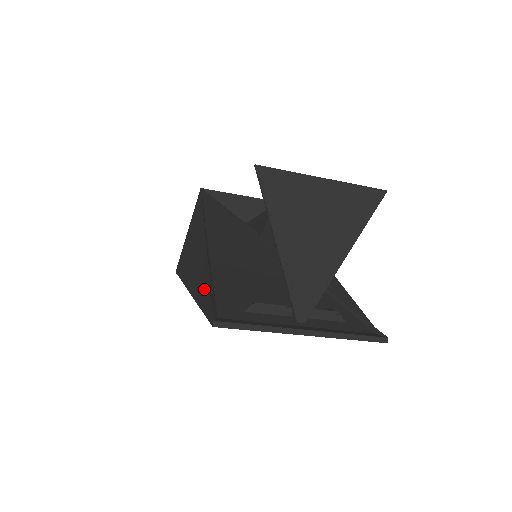
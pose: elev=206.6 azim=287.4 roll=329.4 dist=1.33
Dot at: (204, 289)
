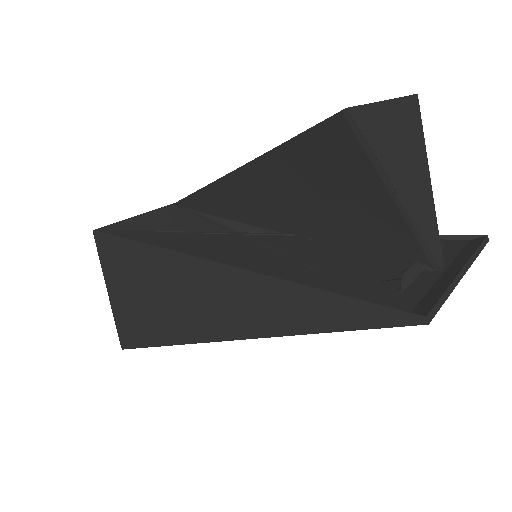
Dot at: (315, 308)
